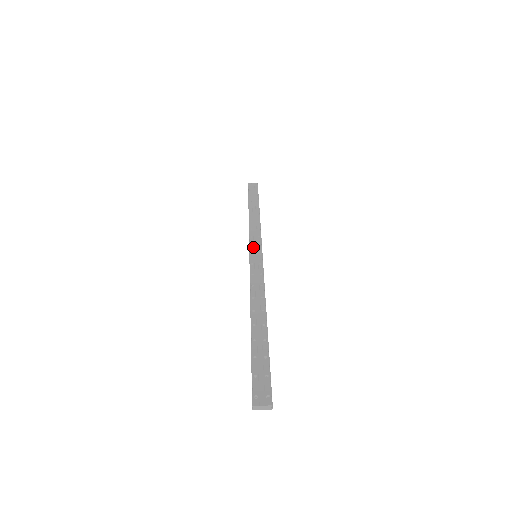
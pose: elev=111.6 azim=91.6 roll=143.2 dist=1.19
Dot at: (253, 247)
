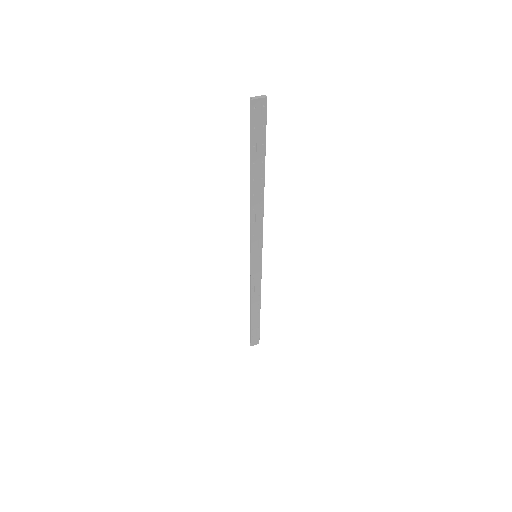
Dot at: (253, 263)
